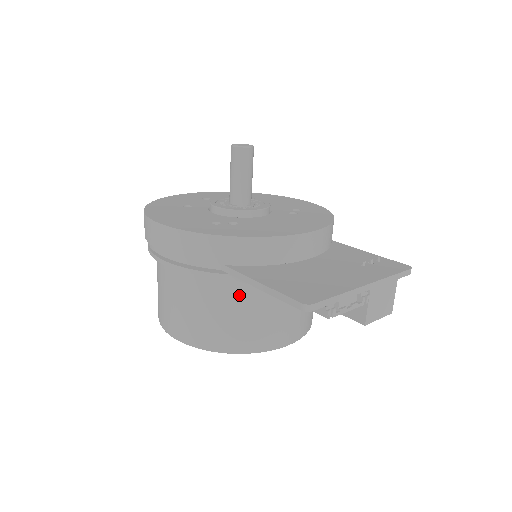
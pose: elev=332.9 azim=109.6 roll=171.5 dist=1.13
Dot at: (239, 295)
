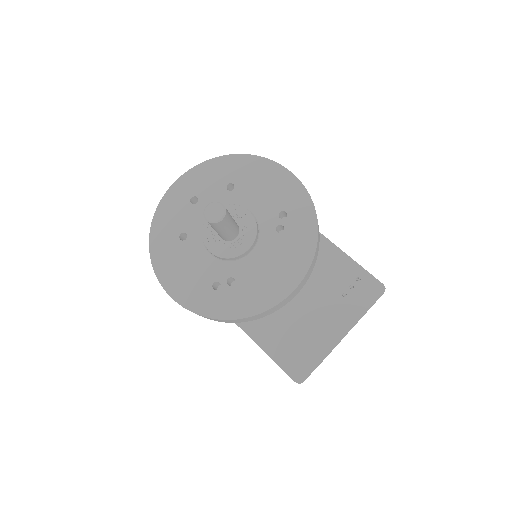
Dot at: occluded
